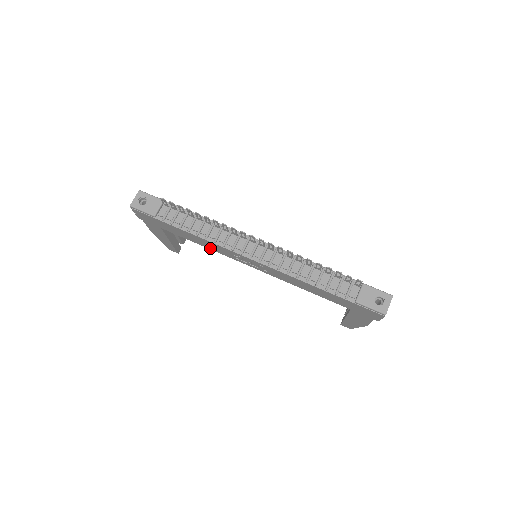
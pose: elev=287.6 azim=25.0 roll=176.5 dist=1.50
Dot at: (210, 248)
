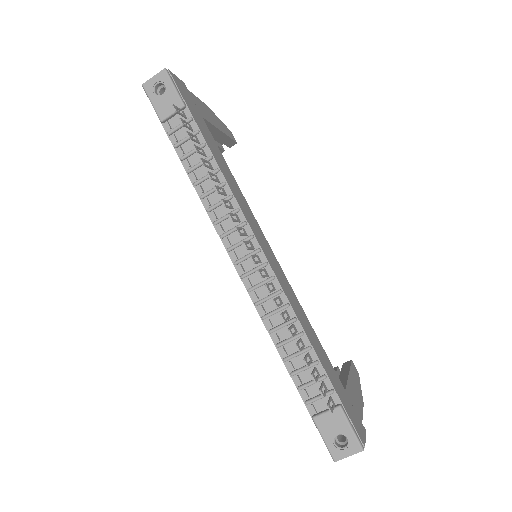
Dot at: occluded
